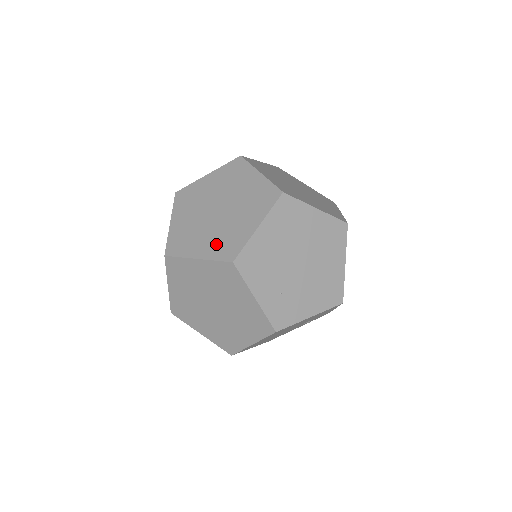
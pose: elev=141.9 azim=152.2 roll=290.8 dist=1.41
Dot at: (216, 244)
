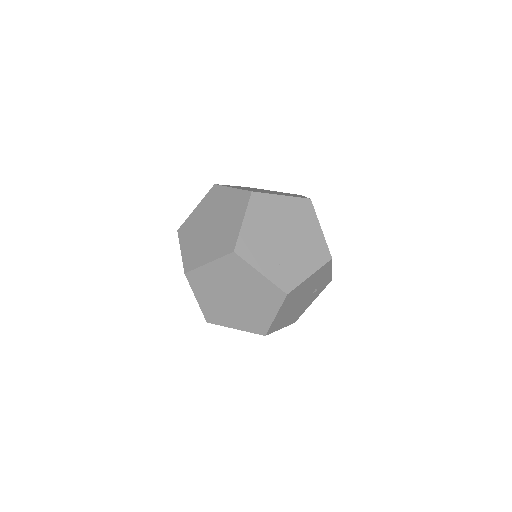
Dot at: (218, 247)
